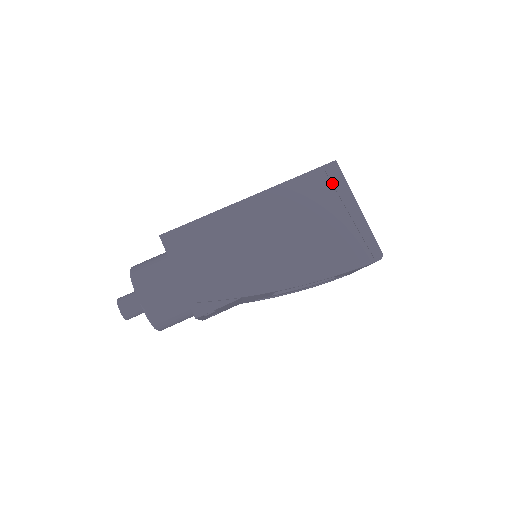
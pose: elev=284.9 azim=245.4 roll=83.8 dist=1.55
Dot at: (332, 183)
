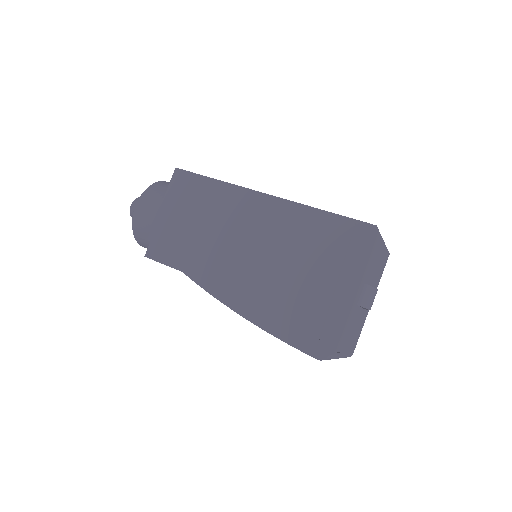
Dot at: (349, 245)
